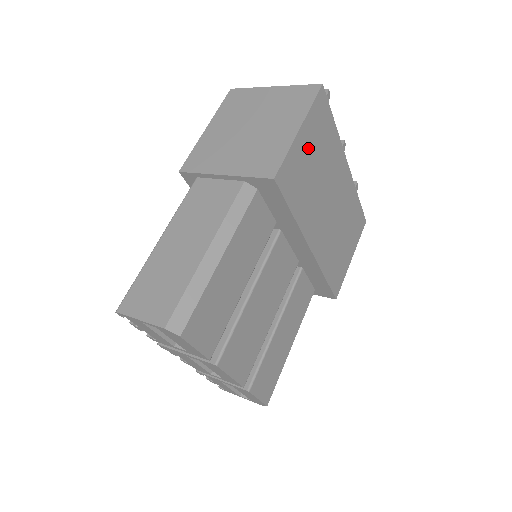
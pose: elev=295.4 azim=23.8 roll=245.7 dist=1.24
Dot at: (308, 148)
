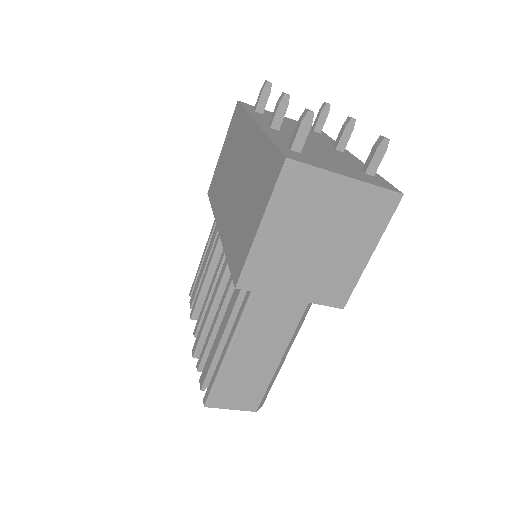
Dot at: occluded
